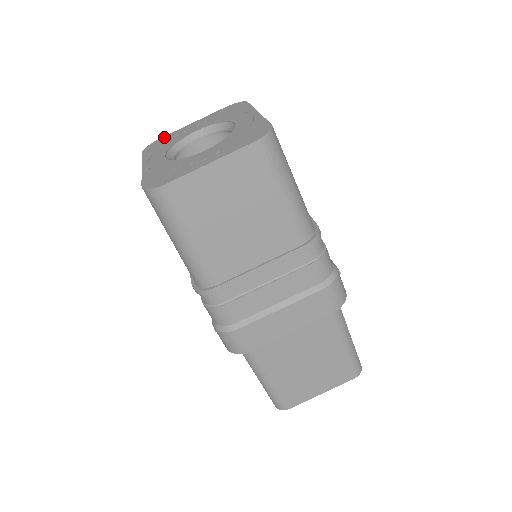
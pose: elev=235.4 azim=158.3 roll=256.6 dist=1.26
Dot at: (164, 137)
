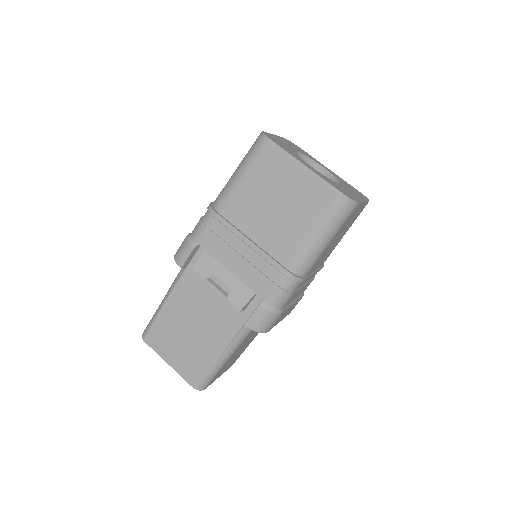
Dot at: (268, 133)
